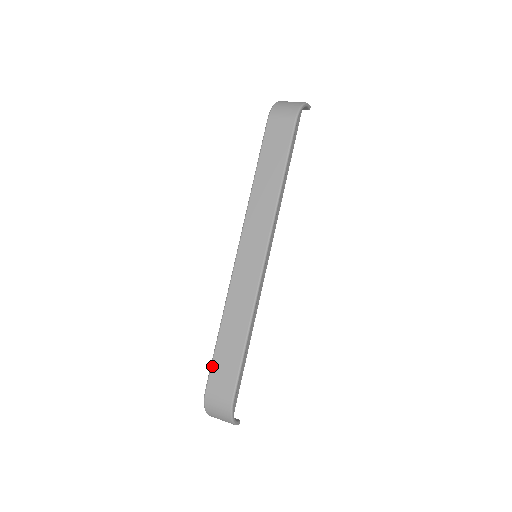
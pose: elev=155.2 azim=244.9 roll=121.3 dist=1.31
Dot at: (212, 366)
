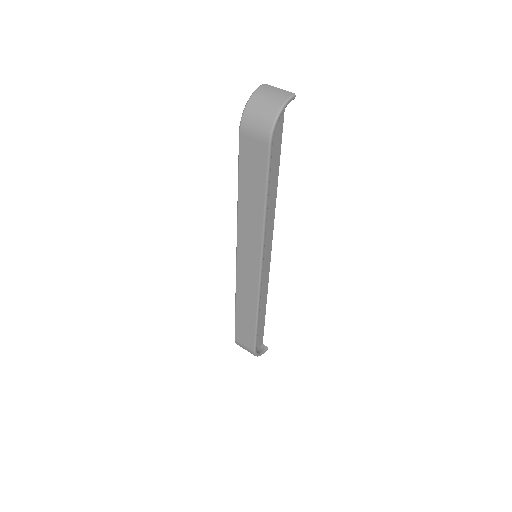
Dot at: (235, 328)
